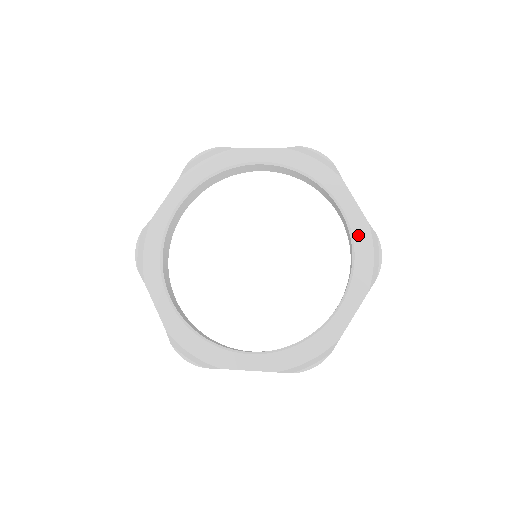
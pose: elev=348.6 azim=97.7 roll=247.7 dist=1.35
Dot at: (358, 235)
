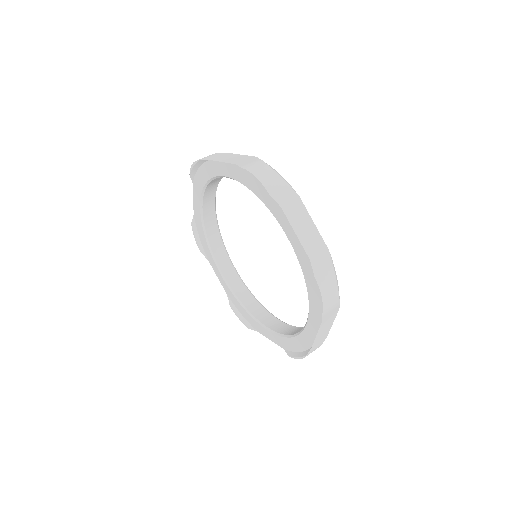
Dot at: (304, 268)
